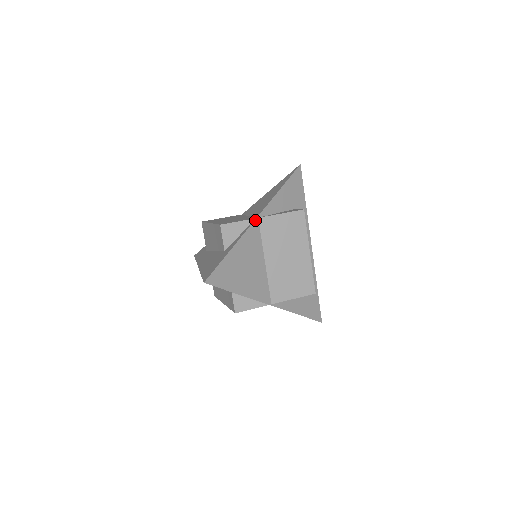
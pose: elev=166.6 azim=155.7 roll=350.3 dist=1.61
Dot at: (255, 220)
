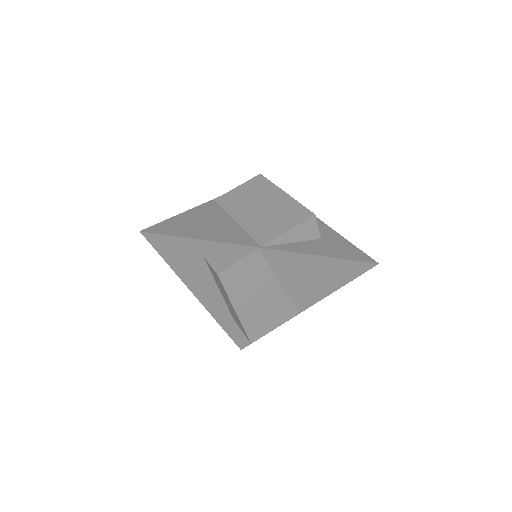
Dot at: (210, 201)
